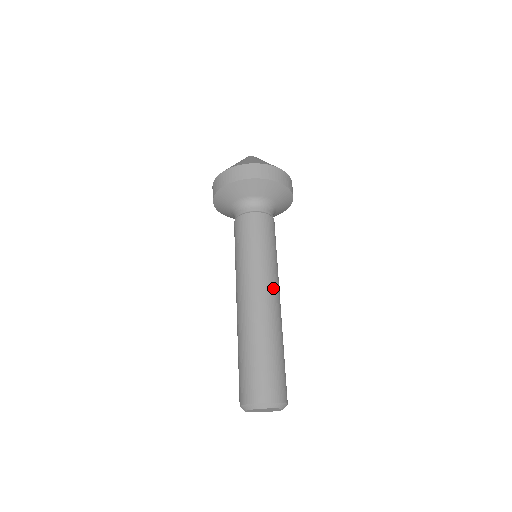
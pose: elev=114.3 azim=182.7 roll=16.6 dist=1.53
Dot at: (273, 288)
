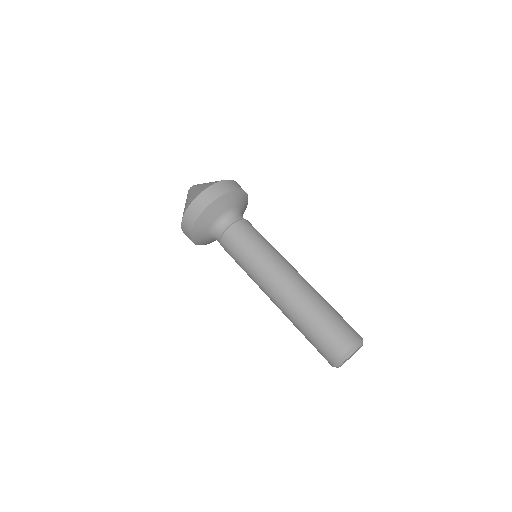
Dot at: (289, 269)
